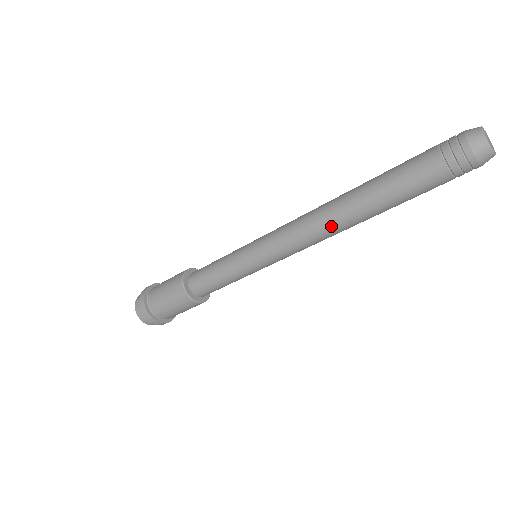
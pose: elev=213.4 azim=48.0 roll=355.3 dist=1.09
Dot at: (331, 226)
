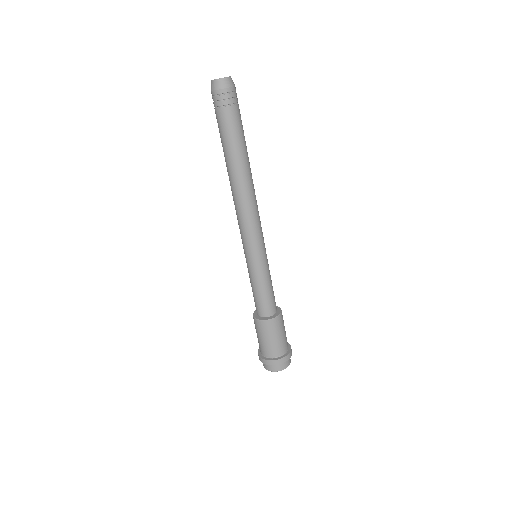
Dot at: (232, 192)
